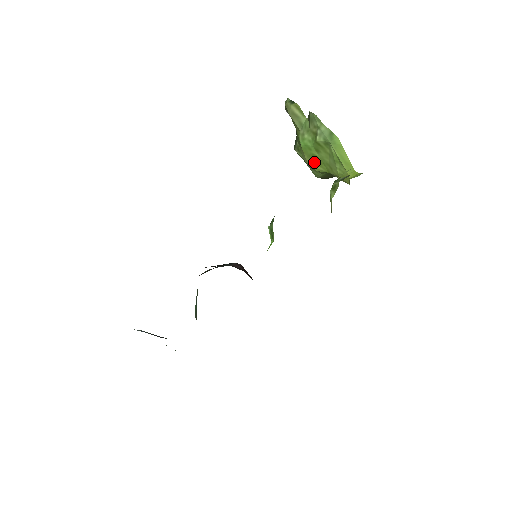
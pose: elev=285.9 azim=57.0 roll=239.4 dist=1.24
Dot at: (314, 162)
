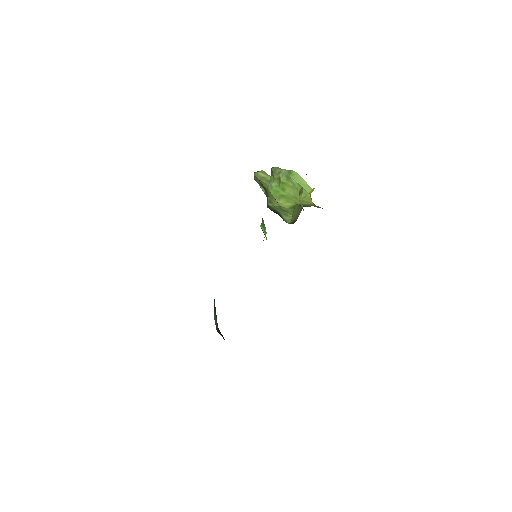
Dot at: (283, 201)
